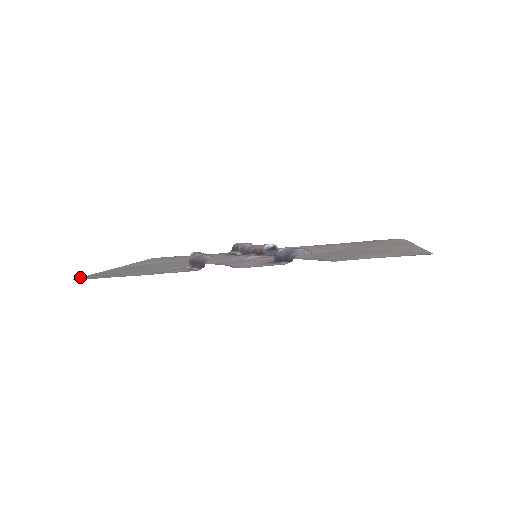
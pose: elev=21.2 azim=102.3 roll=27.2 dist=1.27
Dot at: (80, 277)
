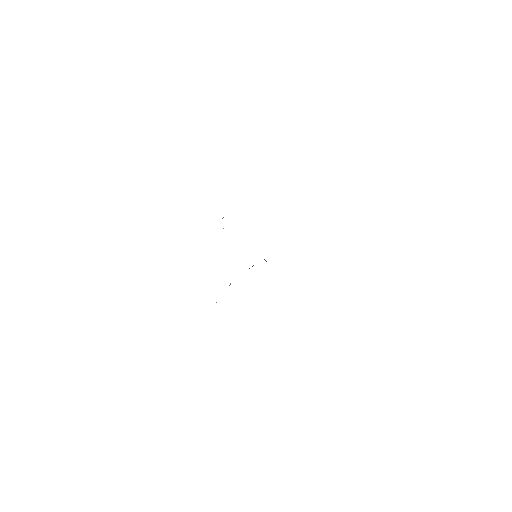
Dot at: occluded
